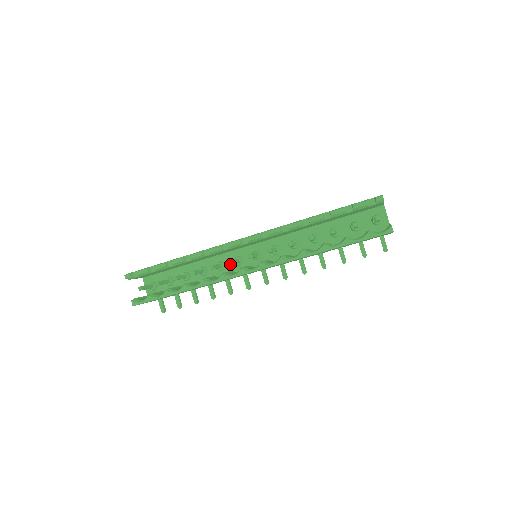
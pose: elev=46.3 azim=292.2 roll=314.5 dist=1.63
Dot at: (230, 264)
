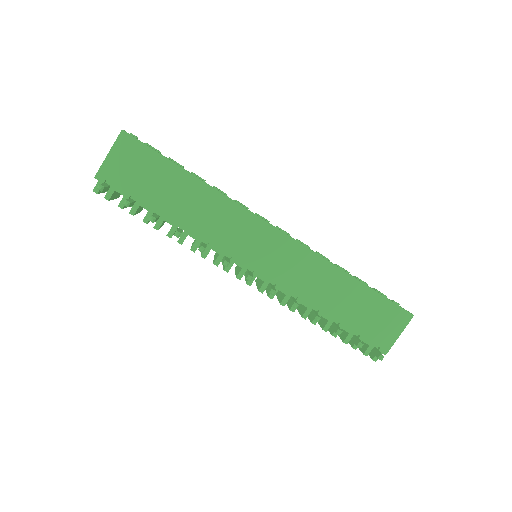
Dot at: occluded
